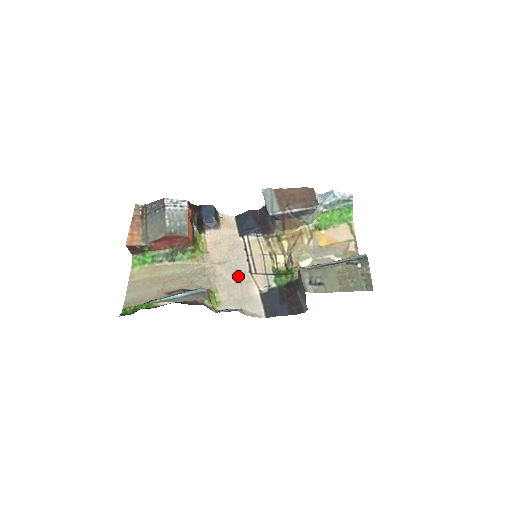
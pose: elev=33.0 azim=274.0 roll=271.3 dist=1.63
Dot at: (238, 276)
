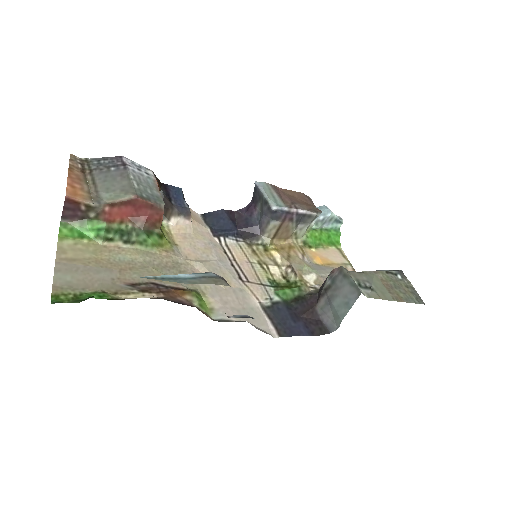
Dot at: (227, 281)
